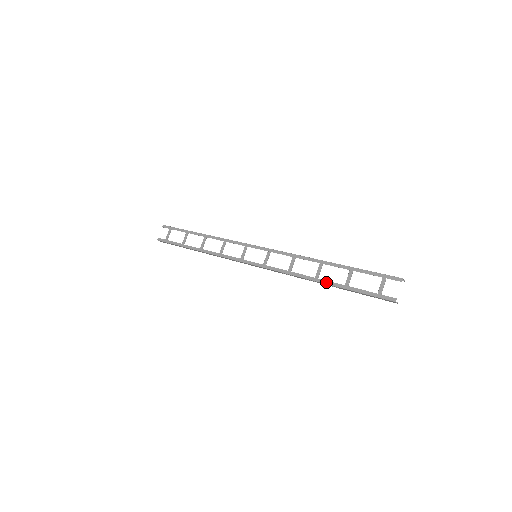
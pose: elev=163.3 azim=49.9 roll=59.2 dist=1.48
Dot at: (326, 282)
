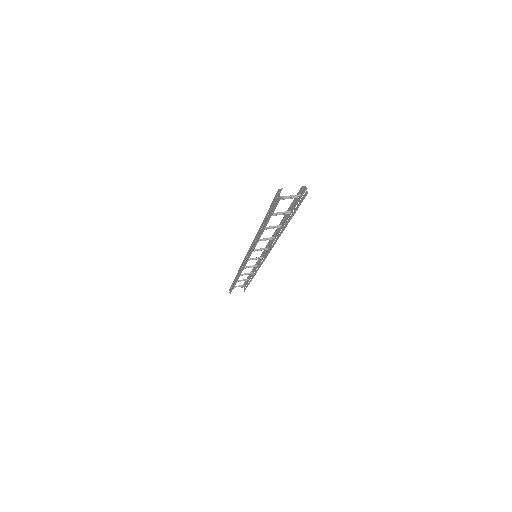
Dot at: occluded
